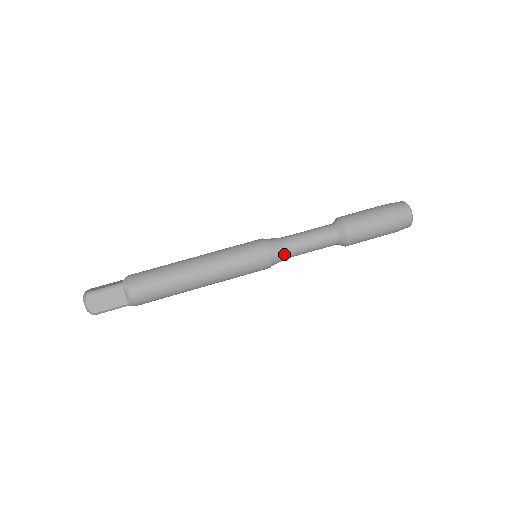
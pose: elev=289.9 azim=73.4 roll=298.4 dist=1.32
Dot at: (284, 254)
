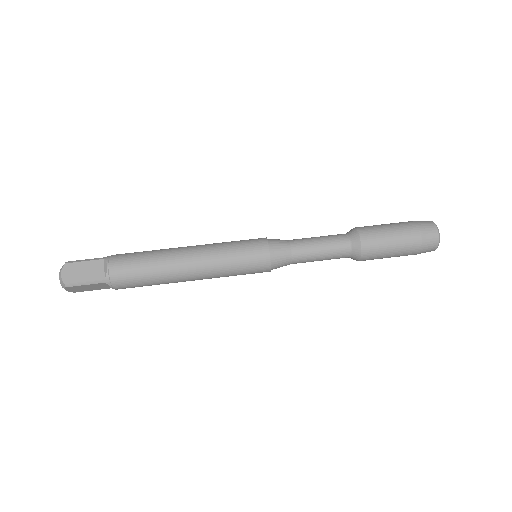
Dot at: (287, 253)
